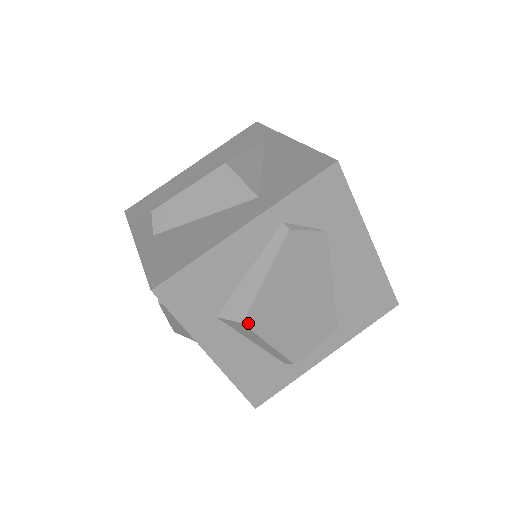
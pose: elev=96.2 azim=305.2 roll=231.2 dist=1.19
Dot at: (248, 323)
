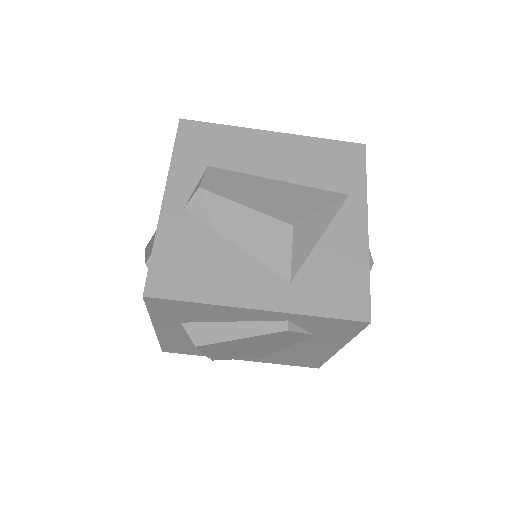
Dot at: (200, 347)
